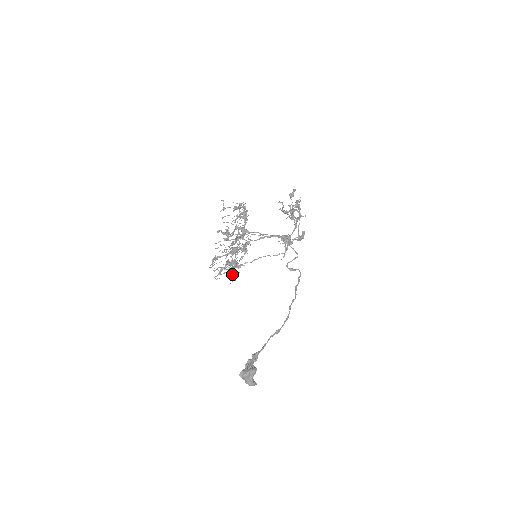
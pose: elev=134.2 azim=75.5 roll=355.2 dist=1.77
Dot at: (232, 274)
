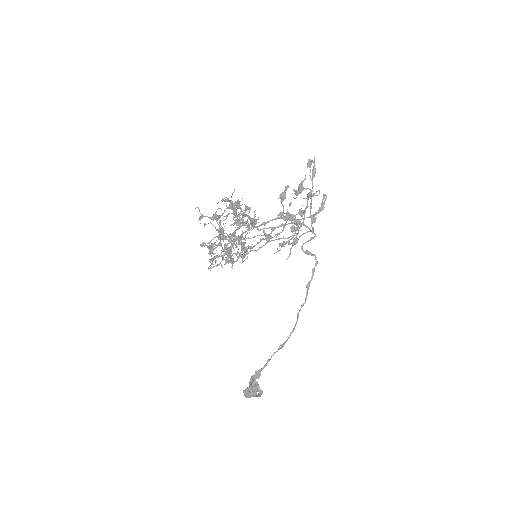
Dot at: (243, 250)
